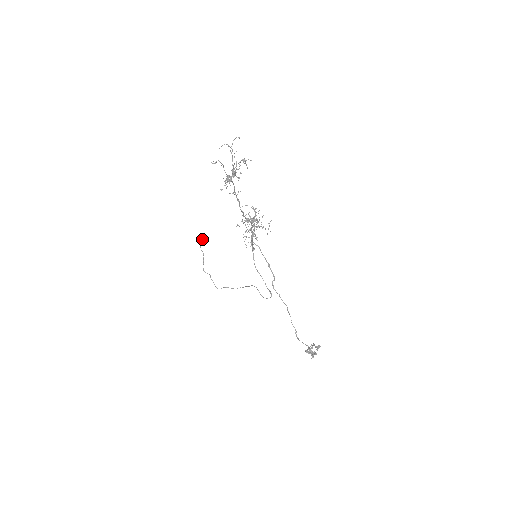
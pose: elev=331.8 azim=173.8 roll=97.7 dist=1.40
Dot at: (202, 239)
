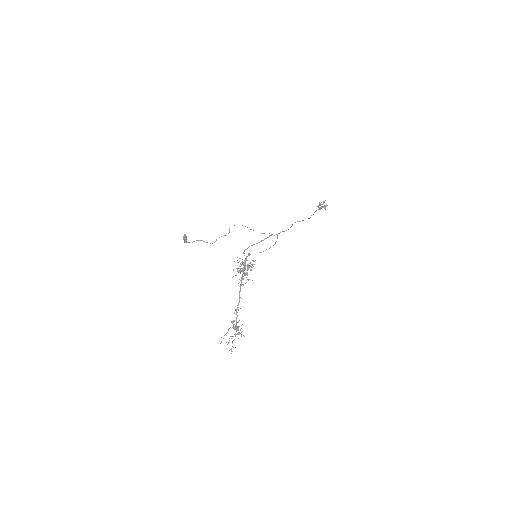
Dot at: (186, 236)
